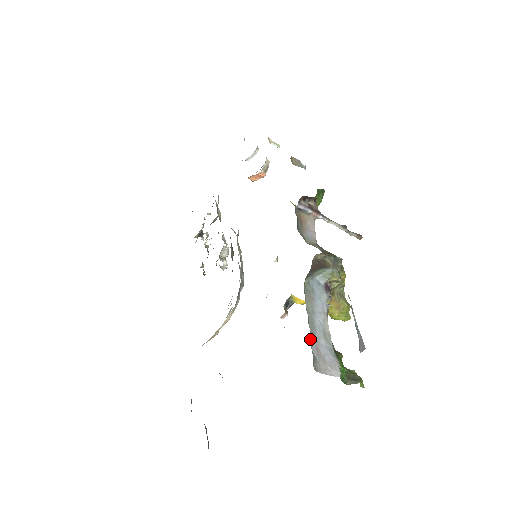
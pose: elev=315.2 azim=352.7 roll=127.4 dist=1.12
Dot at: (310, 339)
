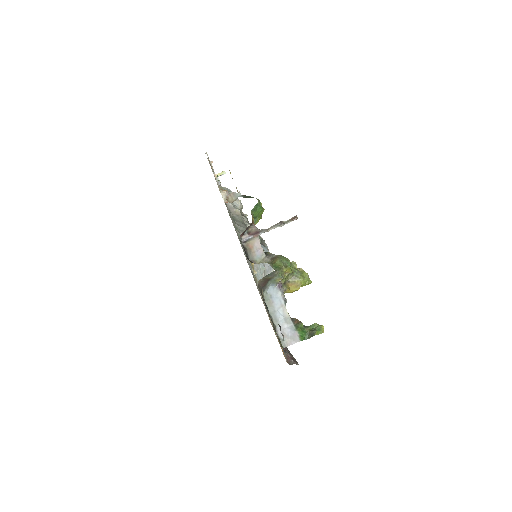
Dot at: (276, 331)
